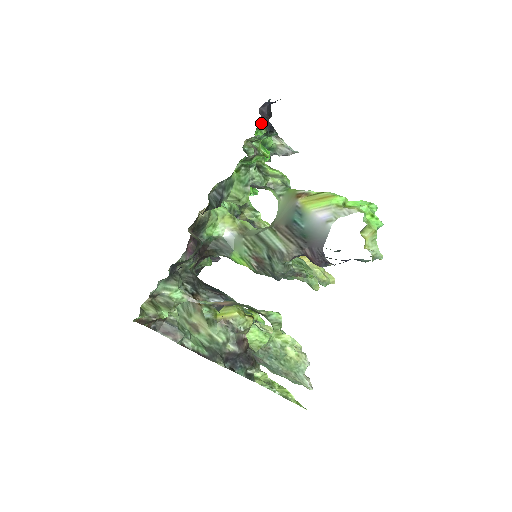
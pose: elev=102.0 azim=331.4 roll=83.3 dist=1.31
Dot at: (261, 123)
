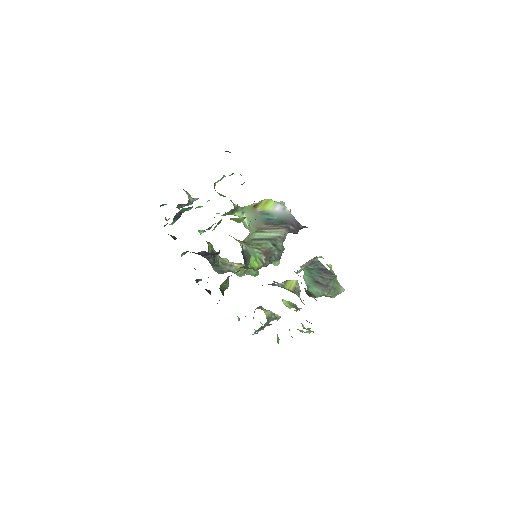
Dot at: occluded
